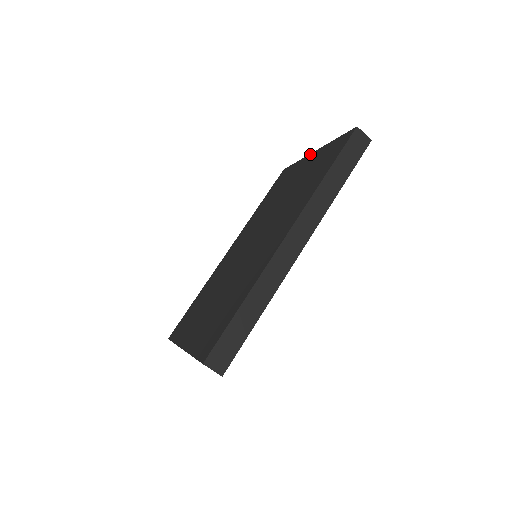
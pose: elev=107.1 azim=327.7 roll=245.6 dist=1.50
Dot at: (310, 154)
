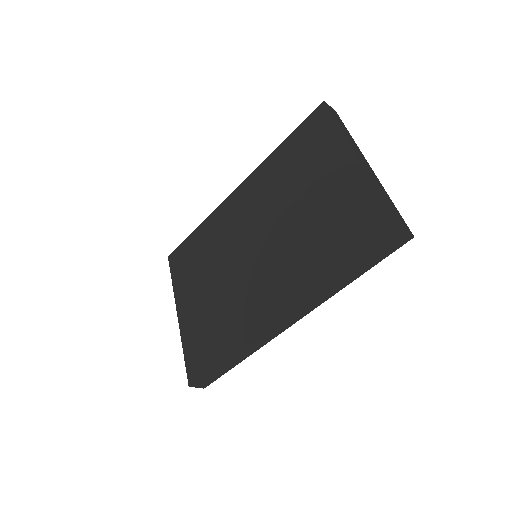
Dot at: (352, 151)
